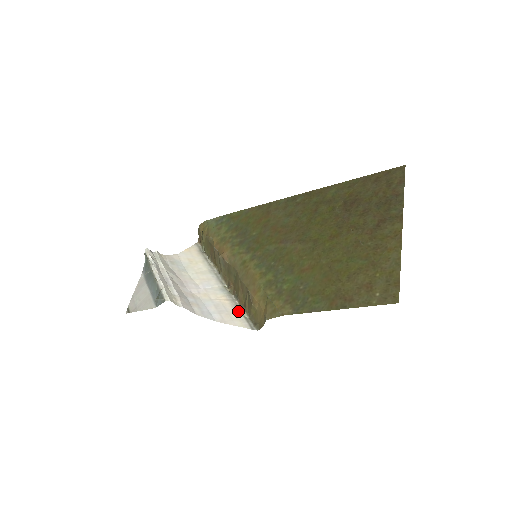
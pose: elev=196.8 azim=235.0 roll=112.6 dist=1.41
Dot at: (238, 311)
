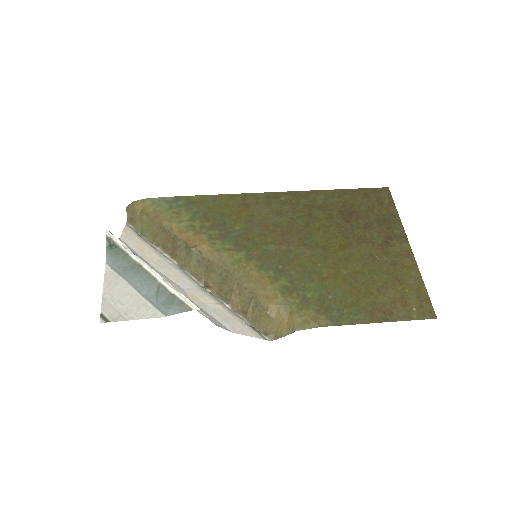
Dot at: (238, 318)
